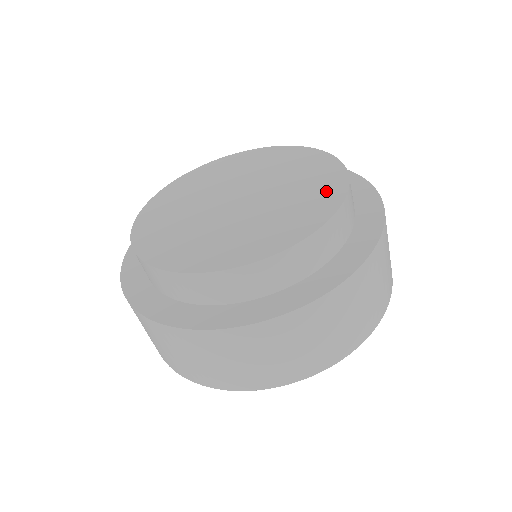
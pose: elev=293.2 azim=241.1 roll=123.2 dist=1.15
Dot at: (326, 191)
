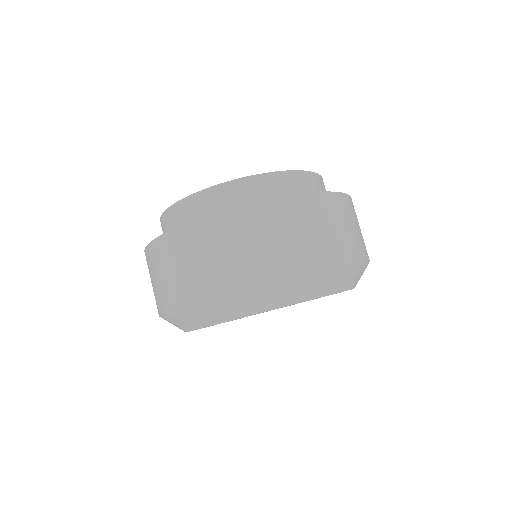
Dot at: occluded
